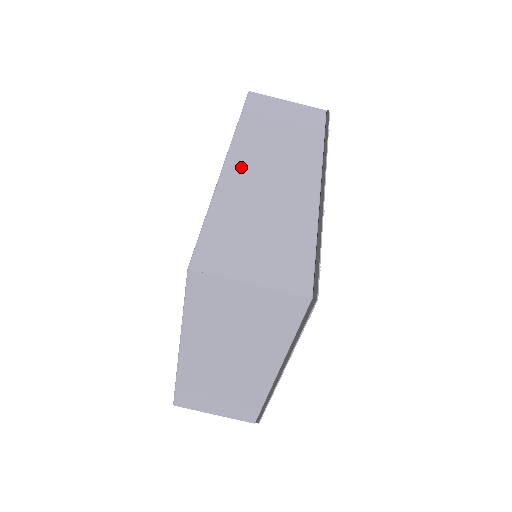
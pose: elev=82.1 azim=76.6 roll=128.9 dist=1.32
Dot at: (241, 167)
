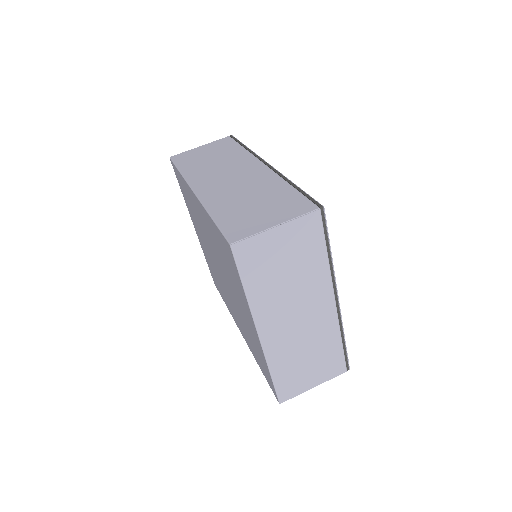
Dot at: (207, 188)
